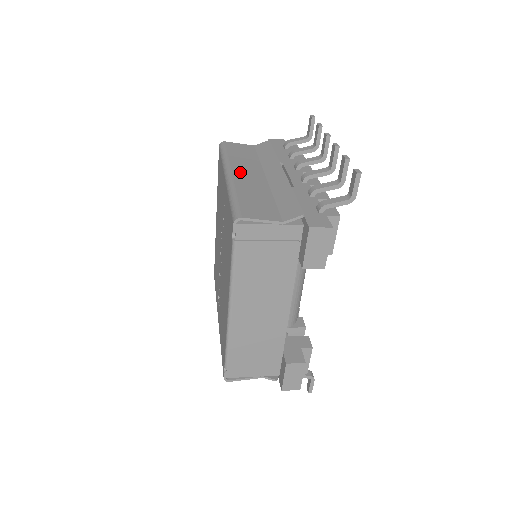
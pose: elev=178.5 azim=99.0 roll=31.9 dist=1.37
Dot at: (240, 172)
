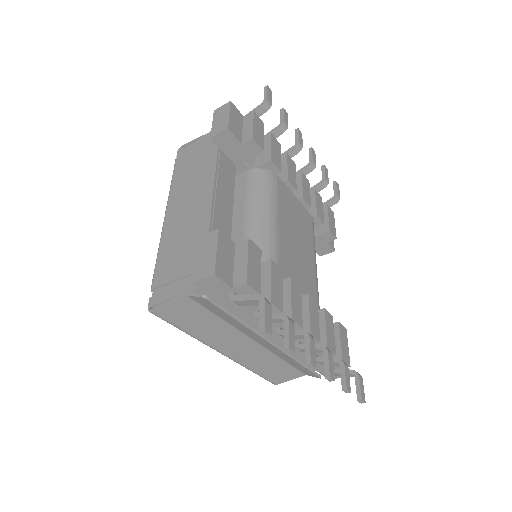
Dot at: occluded
